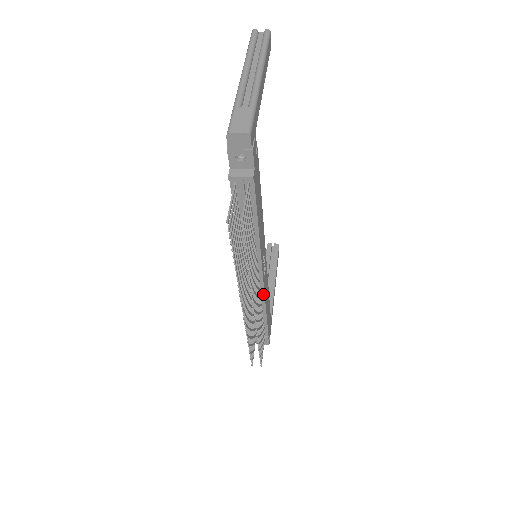
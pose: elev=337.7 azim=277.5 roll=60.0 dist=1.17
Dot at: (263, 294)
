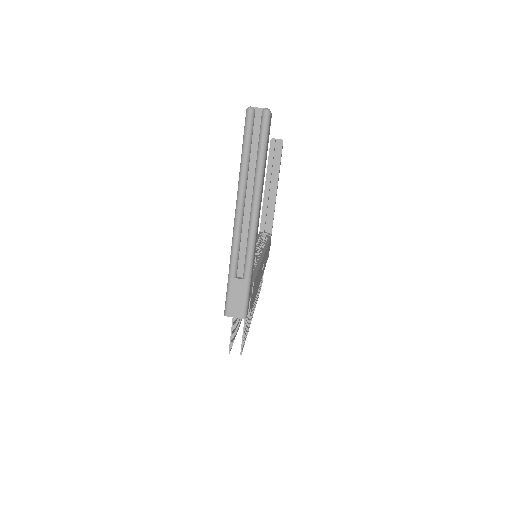
Dot at: occluded
